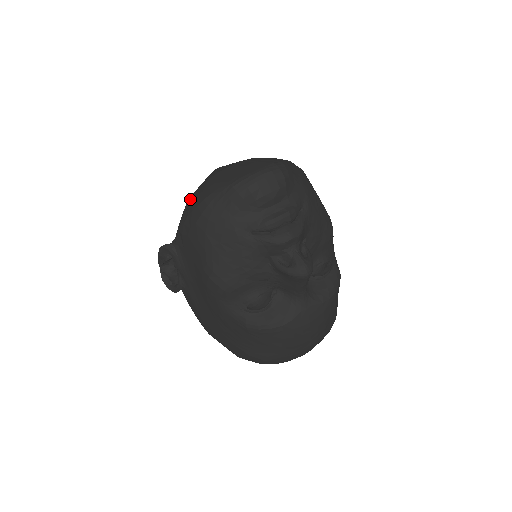
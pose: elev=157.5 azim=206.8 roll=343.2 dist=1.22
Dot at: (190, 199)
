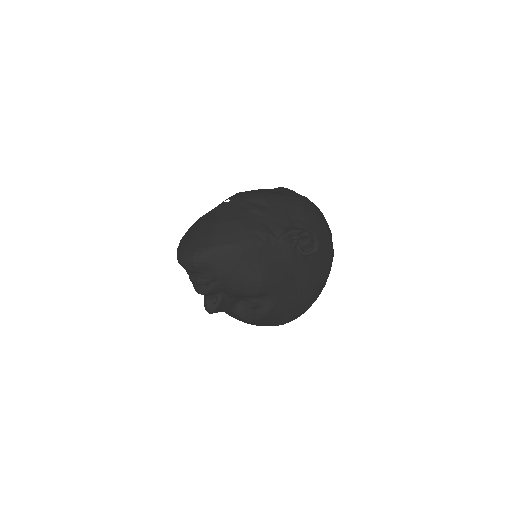
Dot at: occluded
